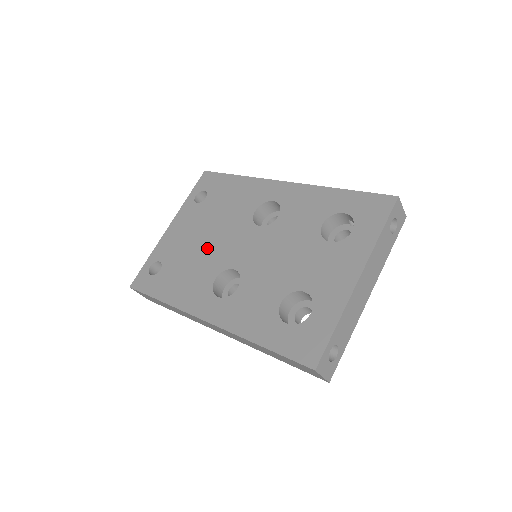
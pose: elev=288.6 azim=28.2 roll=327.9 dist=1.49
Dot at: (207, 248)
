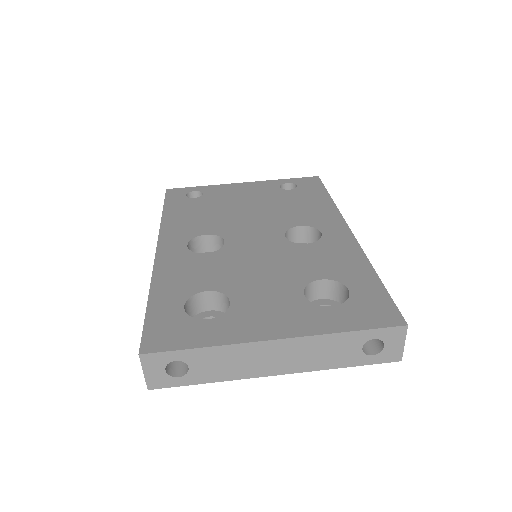
Dot at: (236, 214)
